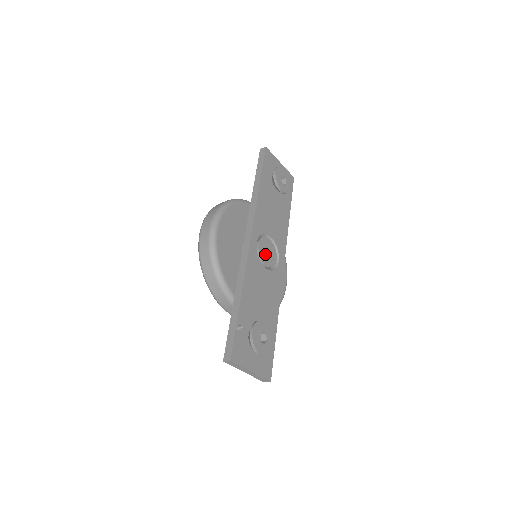
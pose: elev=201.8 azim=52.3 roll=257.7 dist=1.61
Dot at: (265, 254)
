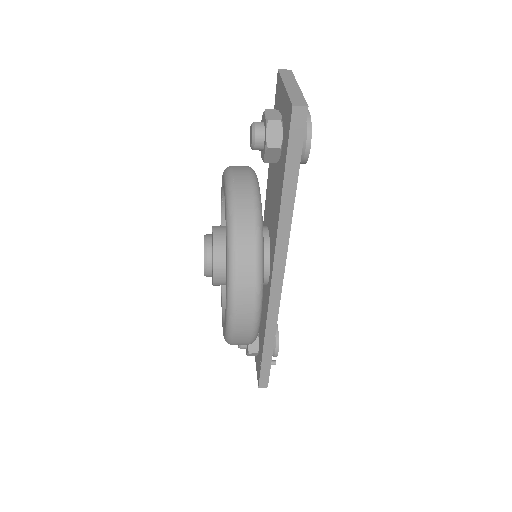
Dot at: occluded
